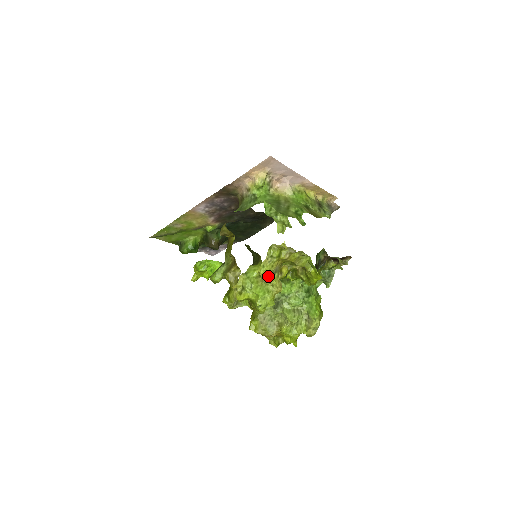
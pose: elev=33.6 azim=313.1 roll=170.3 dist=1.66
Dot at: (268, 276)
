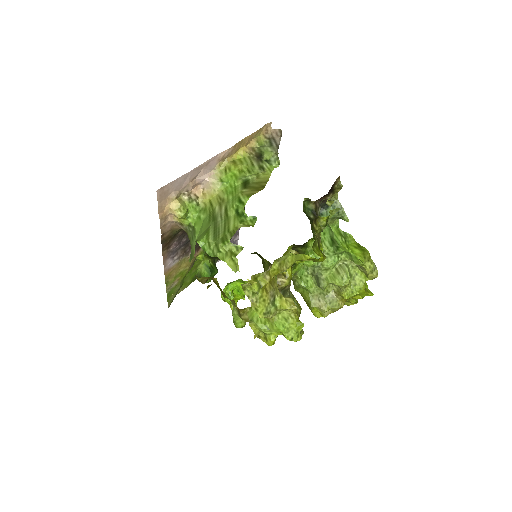
Dot at: (270, 311)
